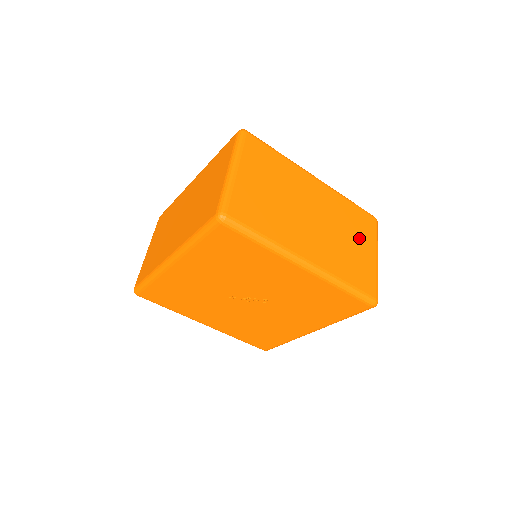
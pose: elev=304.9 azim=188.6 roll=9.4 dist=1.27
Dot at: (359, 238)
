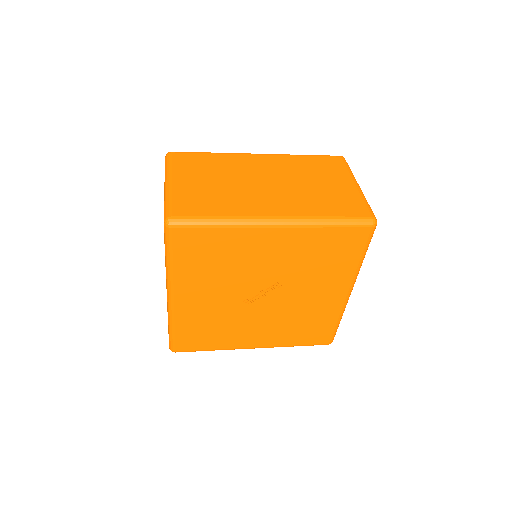
Dot at: (327, 178)
